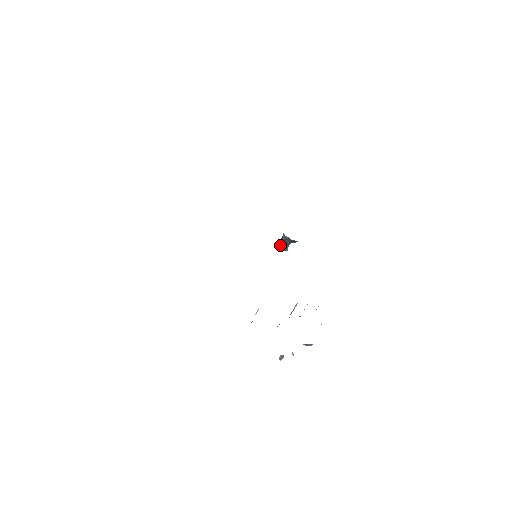
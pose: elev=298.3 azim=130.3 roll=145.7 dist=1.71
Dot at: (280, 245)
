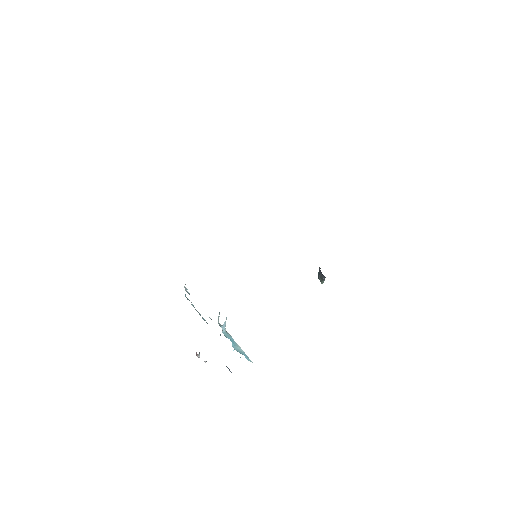
Dot at: (319, 273)
